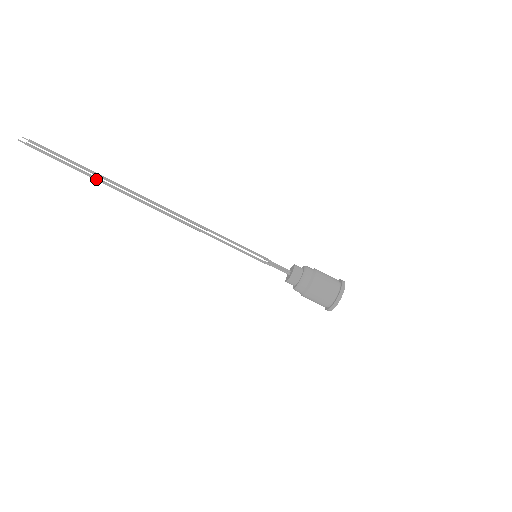
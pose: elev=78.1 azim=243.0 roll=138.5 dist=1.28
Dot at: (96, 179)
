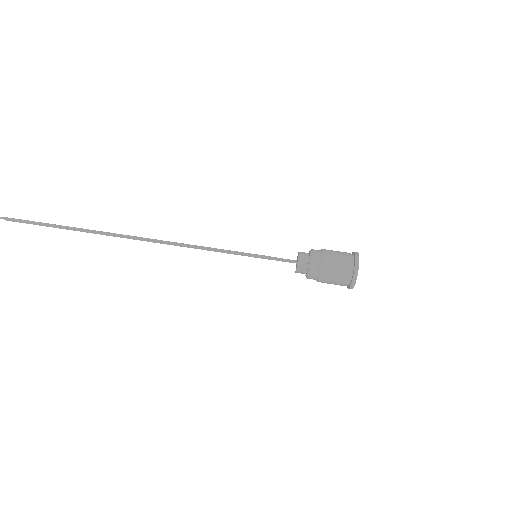
Dot at: (76, 228)
